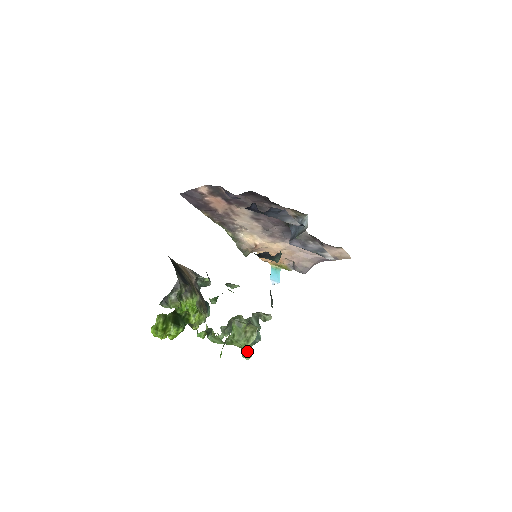
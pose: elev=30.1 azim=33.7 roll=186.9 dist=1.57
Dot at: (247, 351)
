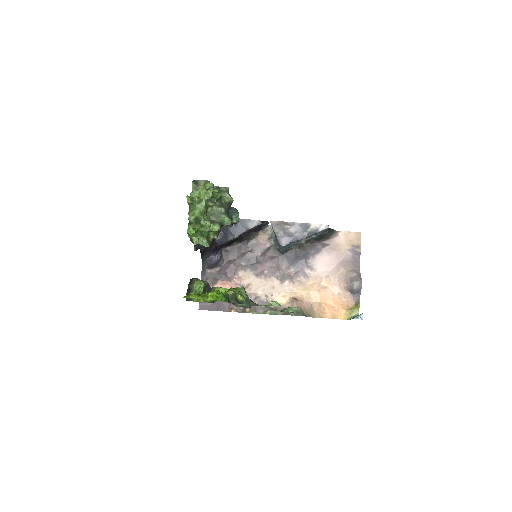
Dot at: (207, 185)
